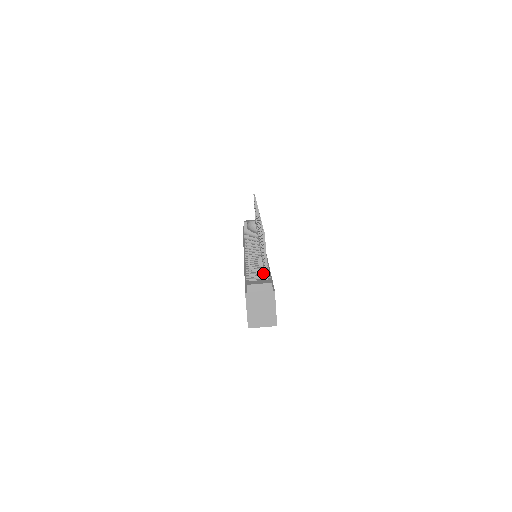
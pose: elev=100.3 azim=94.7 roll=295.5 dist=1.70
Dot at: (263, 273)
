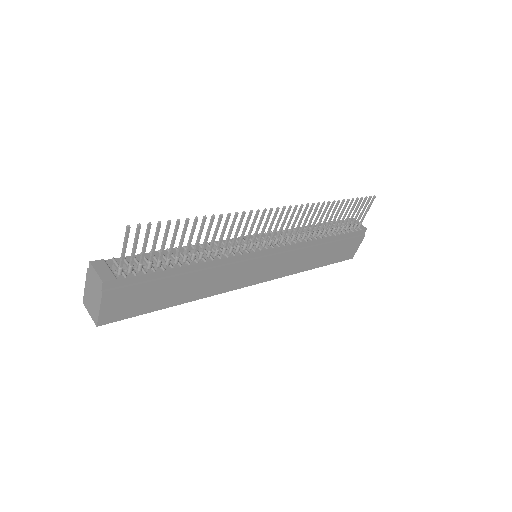
Dot at: (141, 268)
